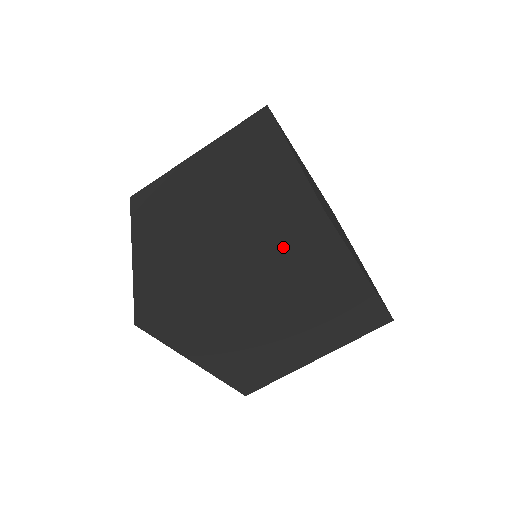
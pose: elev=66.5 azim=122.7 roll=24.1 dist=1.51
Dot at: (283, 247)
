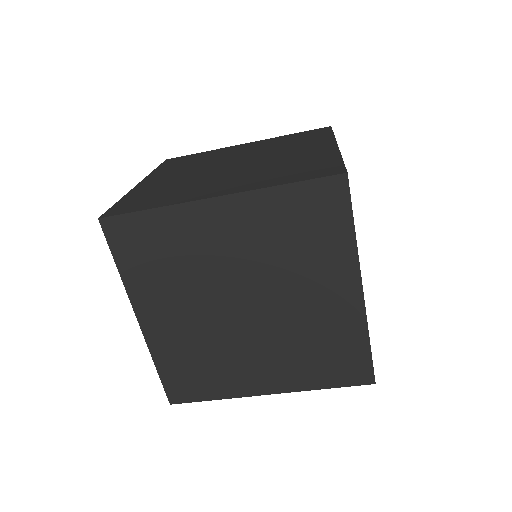
Dot at: (288, 197)
